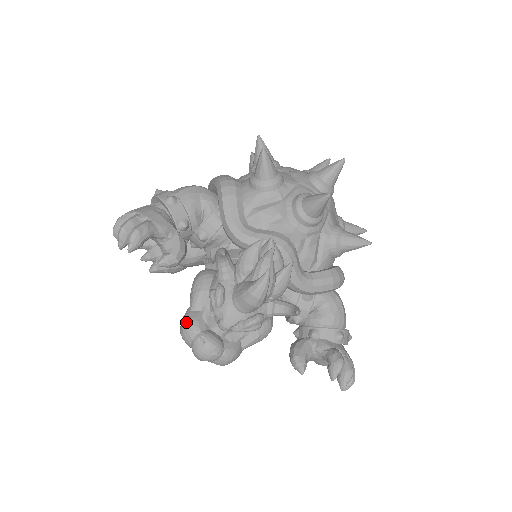
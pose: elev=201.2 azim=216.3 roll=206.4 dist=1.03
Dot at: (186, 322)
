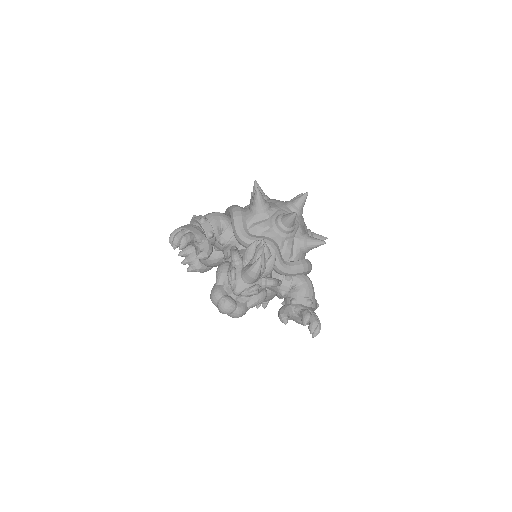
Dot at: (214, 291)
